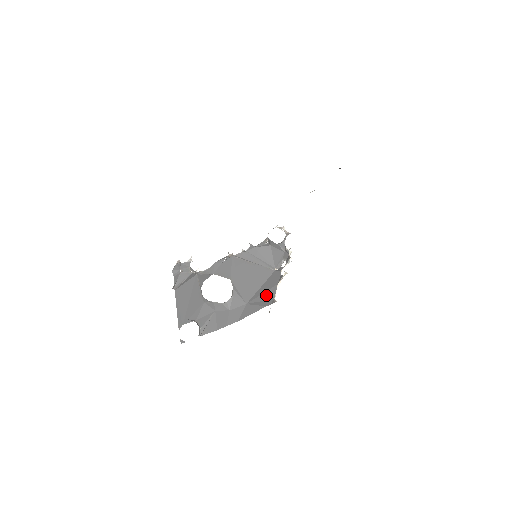
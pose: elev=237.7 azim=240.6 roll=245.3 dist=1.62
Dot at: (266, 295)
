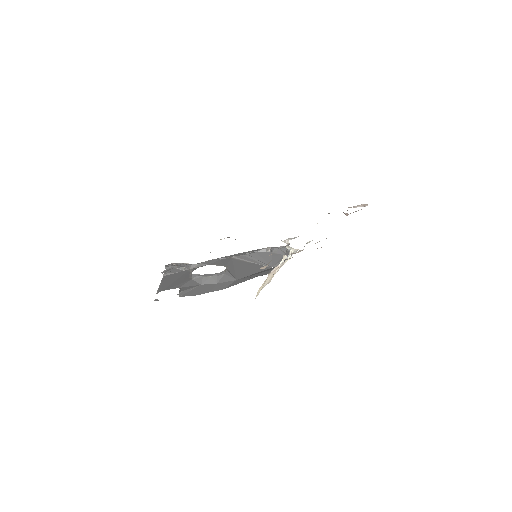
Dot at: (259, 274)
